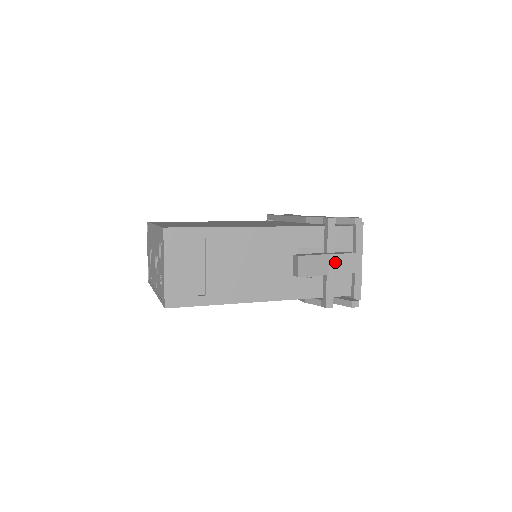
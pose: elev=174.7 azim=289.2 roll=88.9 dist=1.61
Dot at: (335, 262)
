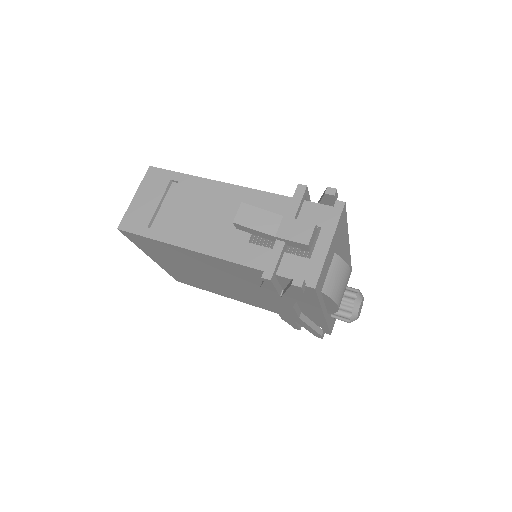
Dot at: (287, 226)
